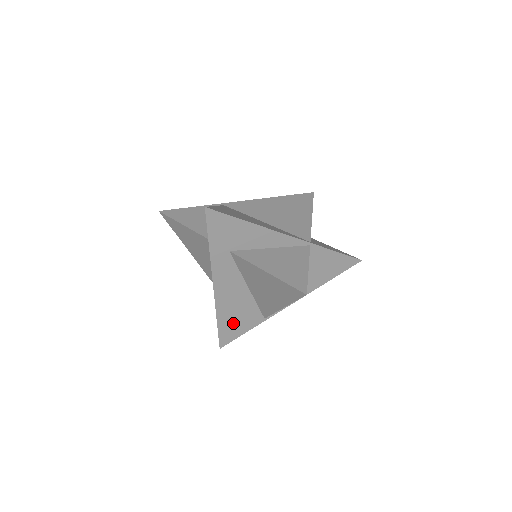
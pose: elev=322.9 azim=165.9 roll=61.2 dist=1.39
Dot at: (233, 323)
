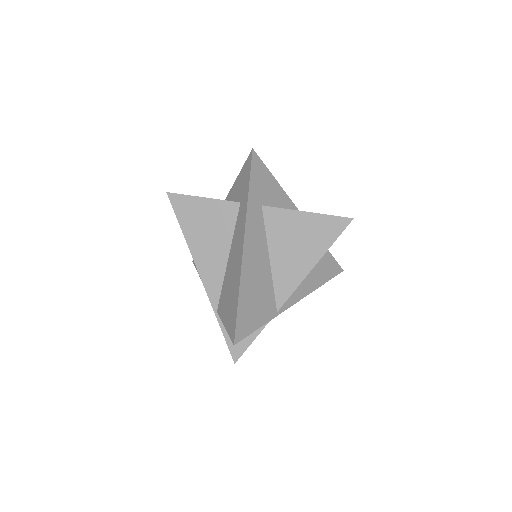
Dot at: (251, 306)
